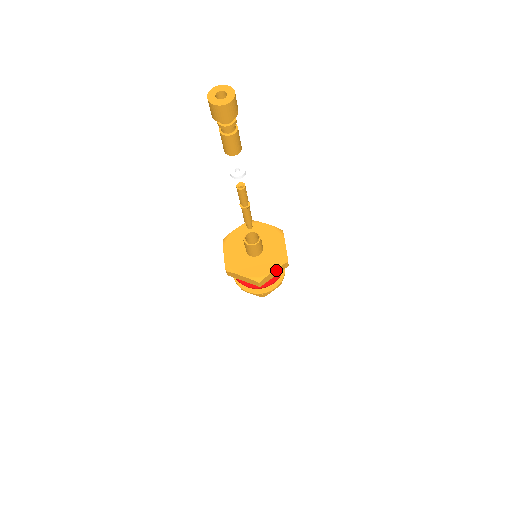
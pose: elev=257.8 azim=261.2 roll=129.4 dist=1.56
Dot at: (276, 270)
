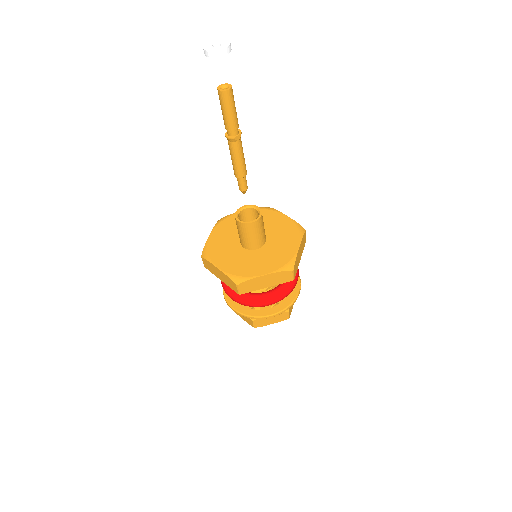
Dot at: (300, 246)
